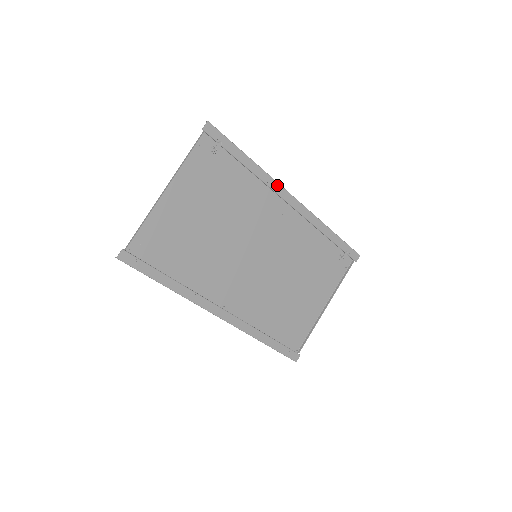
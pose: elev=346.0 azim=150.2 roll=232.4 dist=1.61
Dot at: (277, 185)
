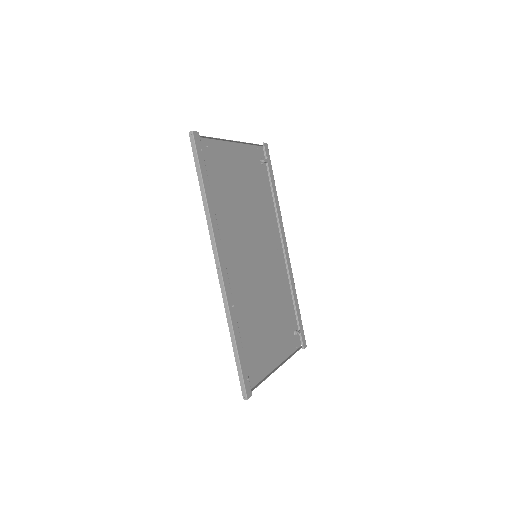
Dot at: (282, 225)
